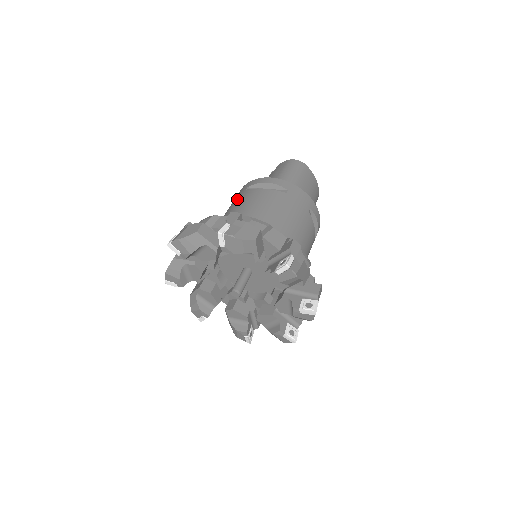
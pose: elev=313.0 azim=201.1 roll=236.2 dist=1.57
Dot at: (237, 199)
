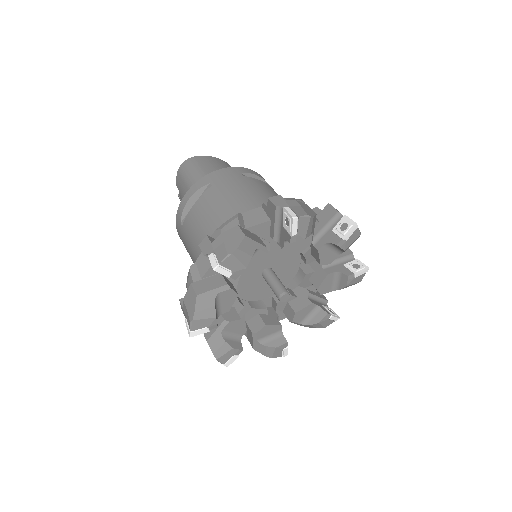
Dot at: (186, 240)
